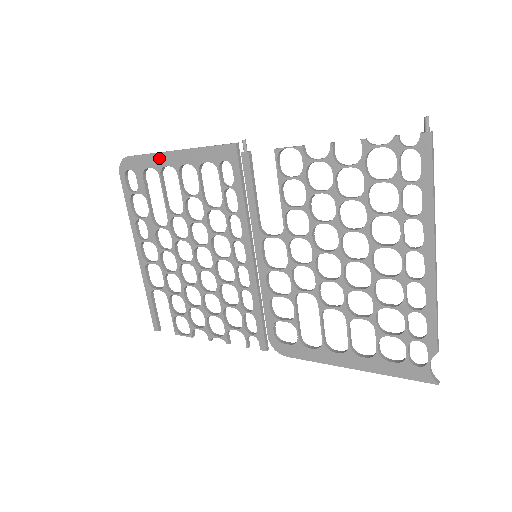
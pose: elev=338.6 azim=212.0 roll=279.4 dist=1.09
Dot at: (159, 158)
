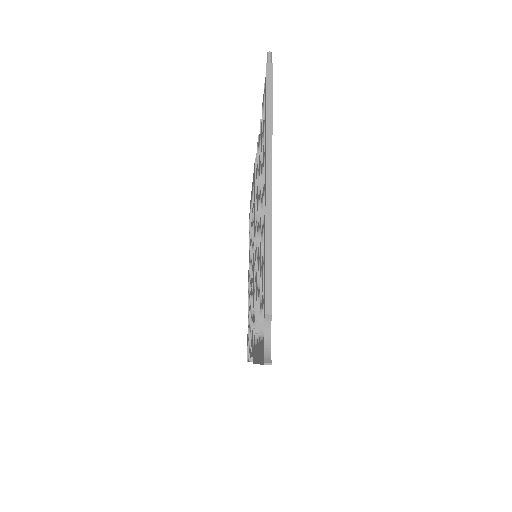
Dot at: occluded
